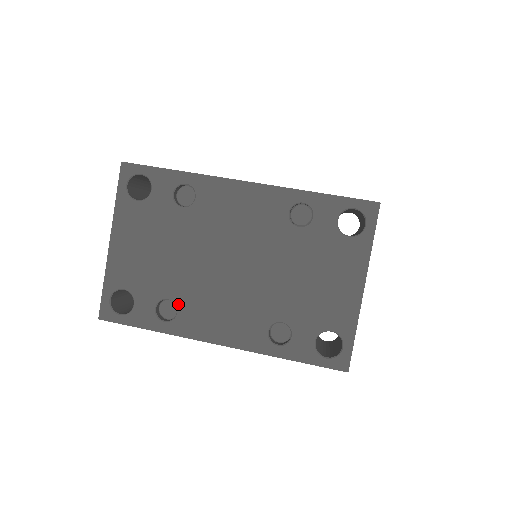
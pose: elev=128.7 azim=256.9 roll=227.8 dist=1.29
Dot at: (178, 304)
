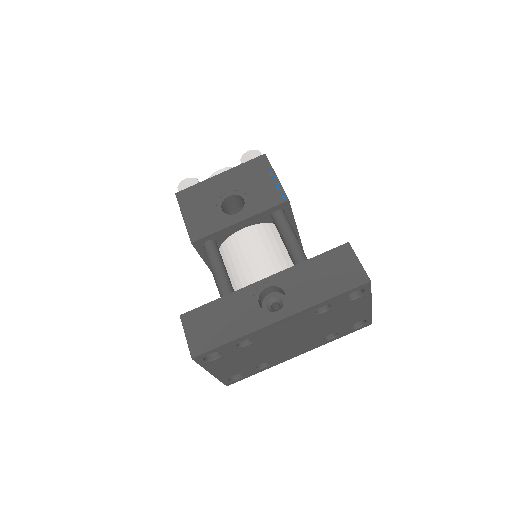
Dot at: (269, 361)
